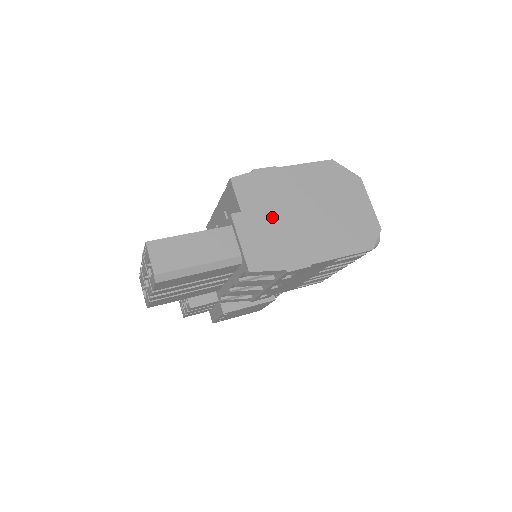
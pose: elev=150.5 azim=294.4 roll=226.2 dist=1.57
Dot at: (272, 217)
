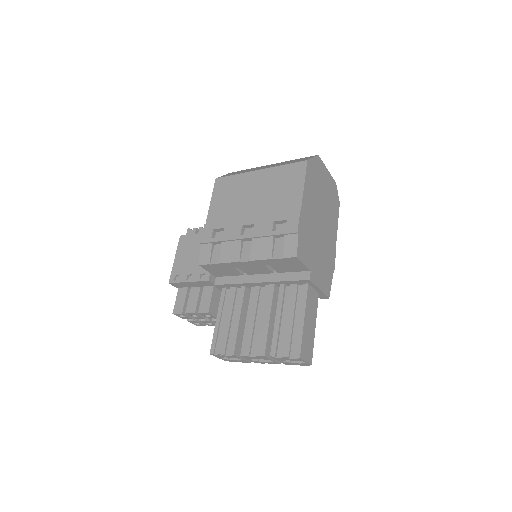
Dot at: (317, 251)
